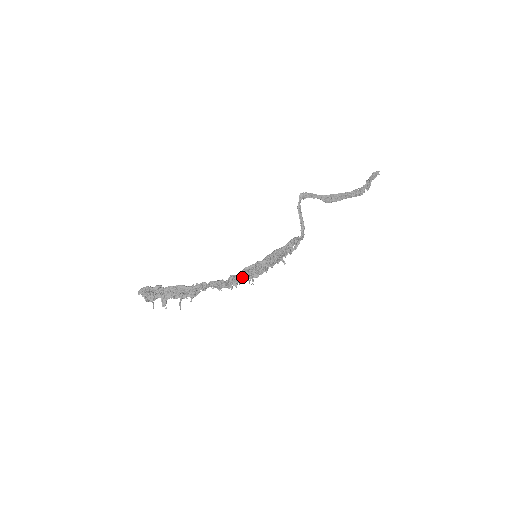
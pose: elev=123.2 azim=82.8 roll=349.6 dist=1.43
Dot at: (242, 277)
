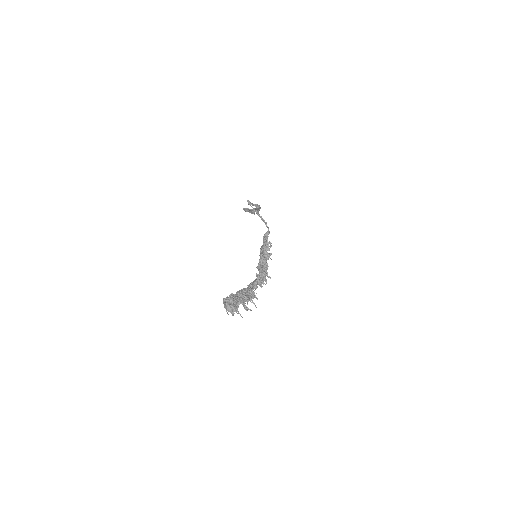
Dot at: occluded
